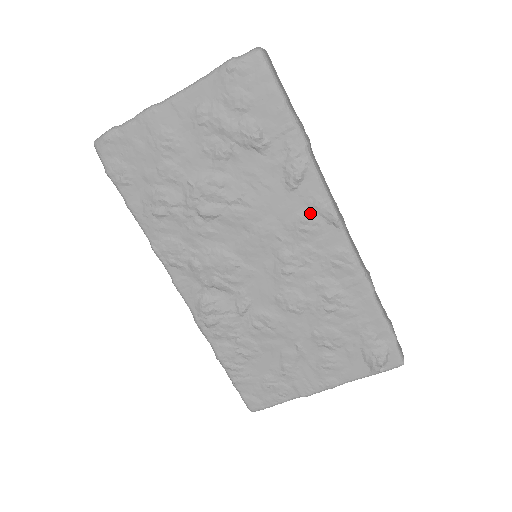
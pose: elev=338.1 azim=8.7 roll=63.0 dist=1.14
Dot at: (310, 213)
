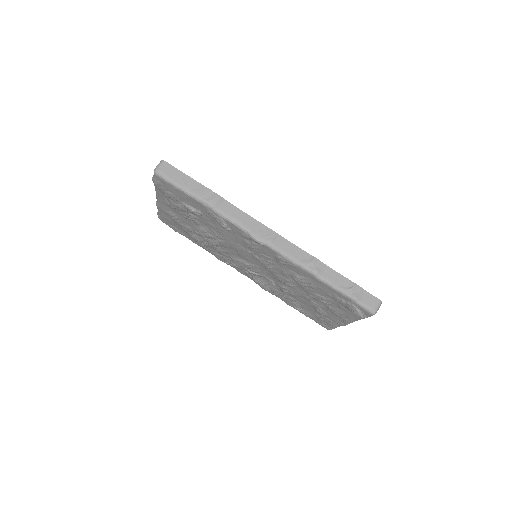
Dot at: (247, 240)
